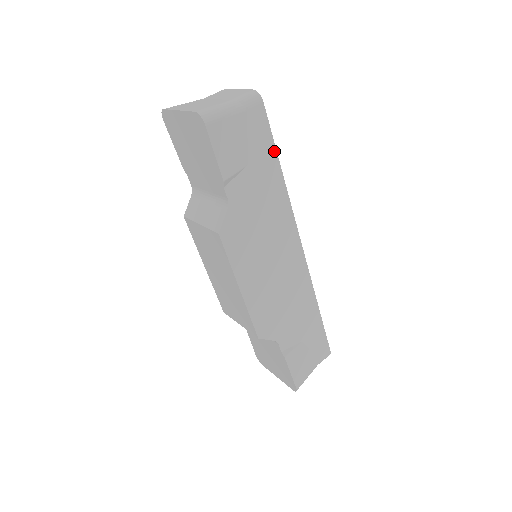
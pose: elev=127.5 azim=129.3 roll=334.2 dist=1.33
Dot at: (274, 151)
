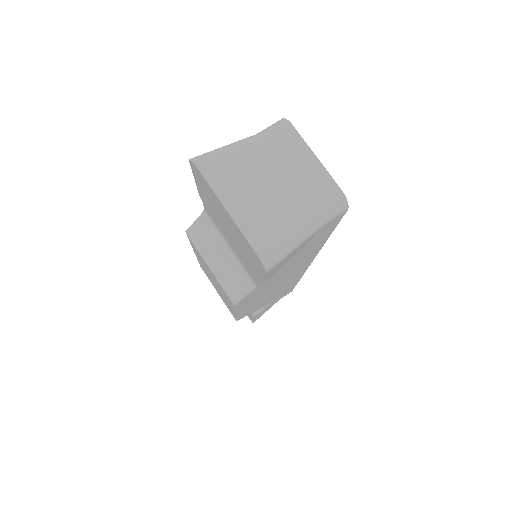
Dot at: (330, 233)
